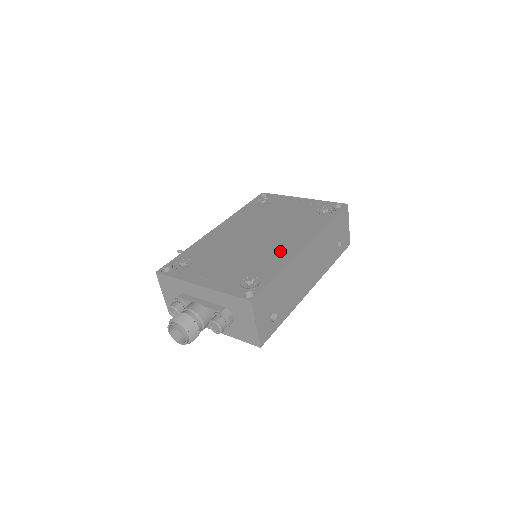
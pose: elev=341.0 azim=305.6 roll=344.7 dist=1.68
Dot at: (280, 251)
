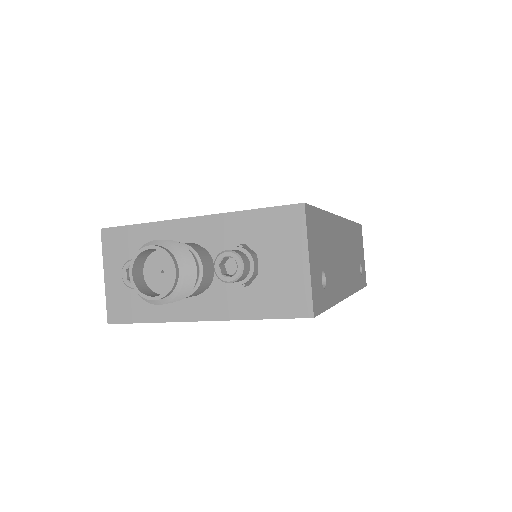
Dot at: occluded
